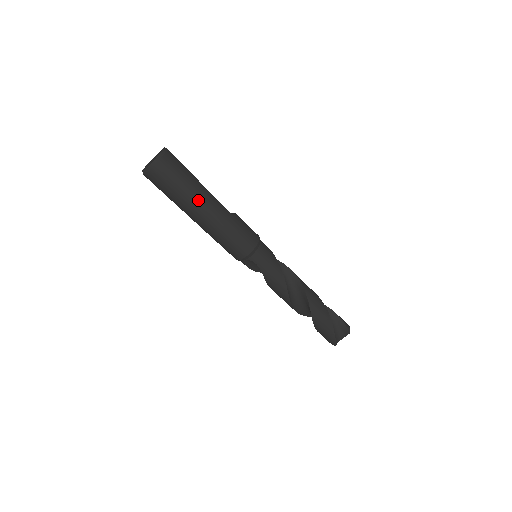
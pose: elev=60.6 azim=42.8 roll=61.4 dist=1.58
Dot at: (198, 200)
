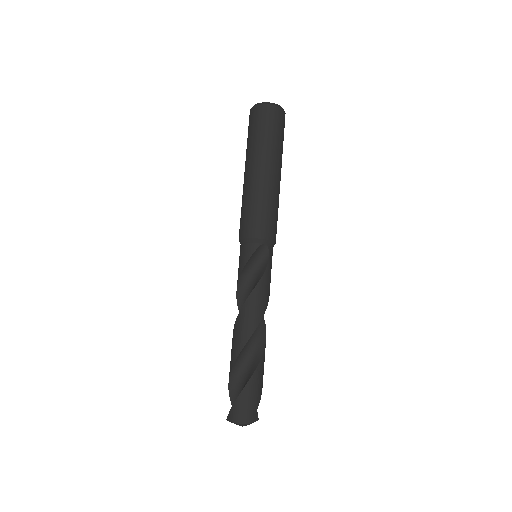
Dot at: (281, 164)
